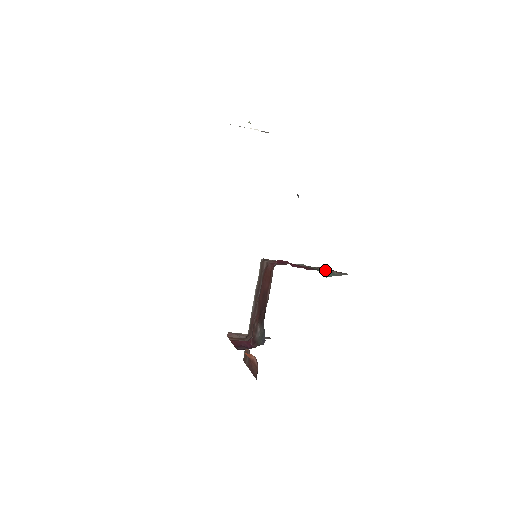
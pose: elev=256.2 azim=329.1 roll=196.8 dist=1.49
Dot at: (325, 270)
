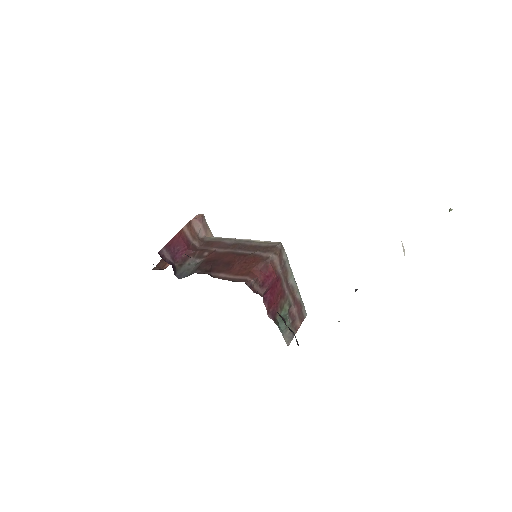
Dot at: (289, 318)
